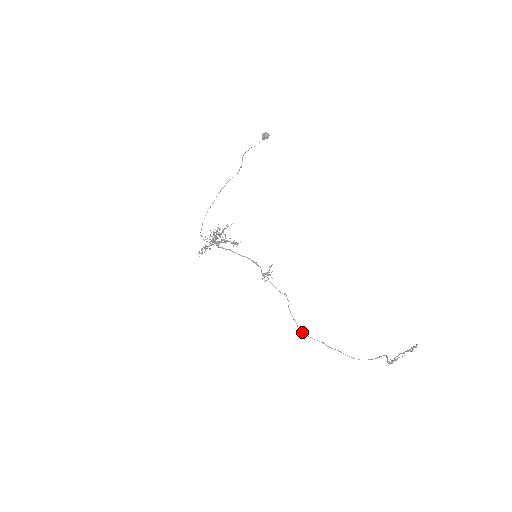
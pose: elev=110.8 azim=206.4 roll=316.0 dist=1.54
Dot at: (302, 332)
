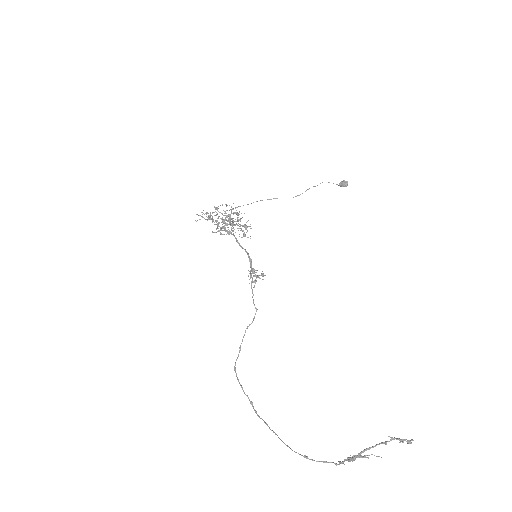
Dot at: occluded
